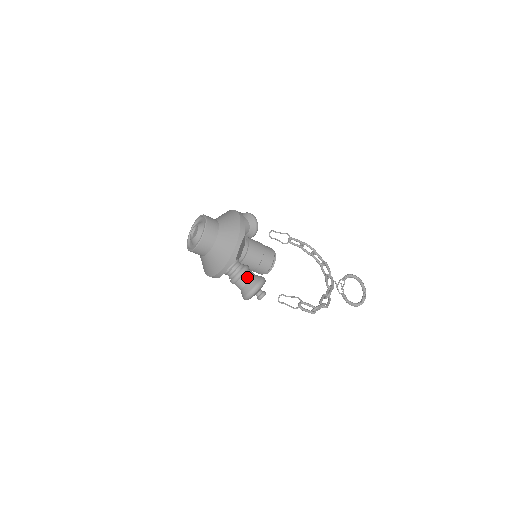
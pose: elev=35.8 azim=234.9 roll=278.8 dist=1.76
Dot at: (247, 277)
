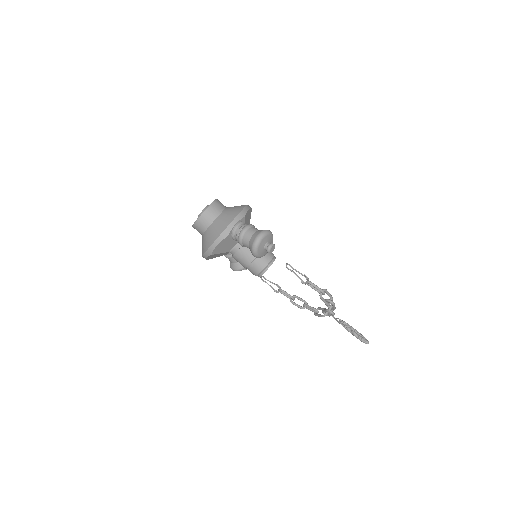
Dot at: (256, 229)
